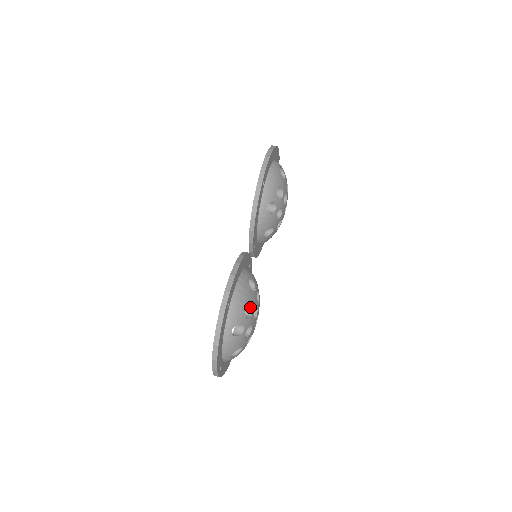
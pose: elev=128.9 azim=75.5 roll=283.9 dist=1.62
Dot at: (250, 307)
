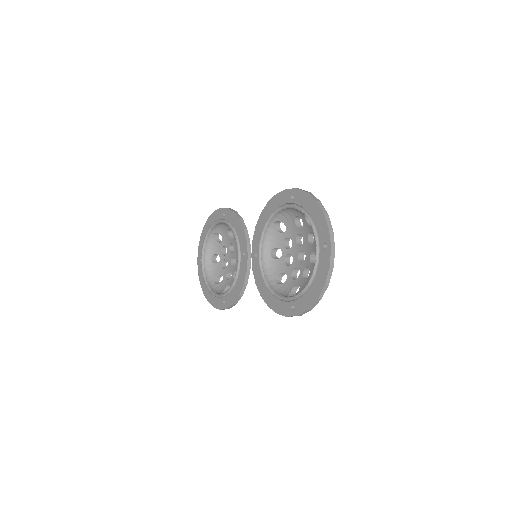
Dot at: (301, 226)
